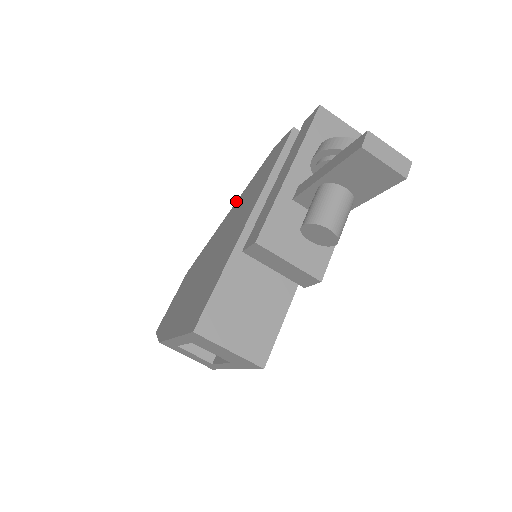
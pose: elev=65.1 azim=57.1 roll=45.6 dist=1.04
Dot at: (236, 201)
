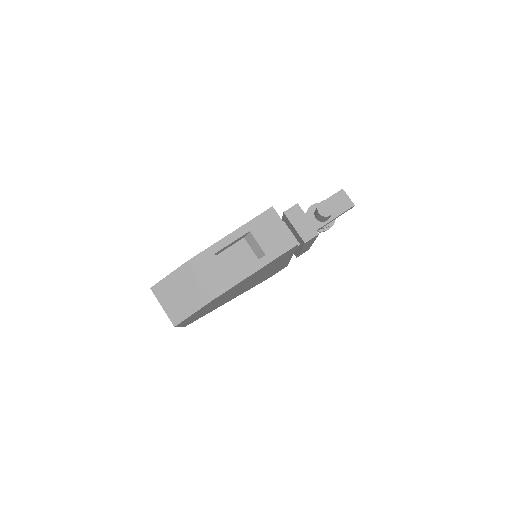
Dot at: occluded
